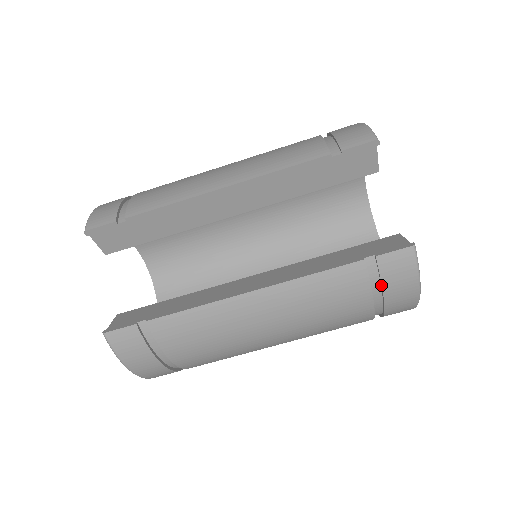
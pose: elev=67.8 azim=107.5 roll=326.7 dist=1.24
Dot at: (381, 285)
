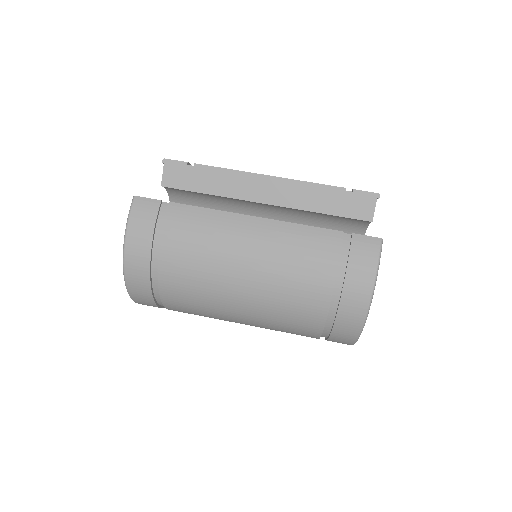
Dot at: (348, 260)
